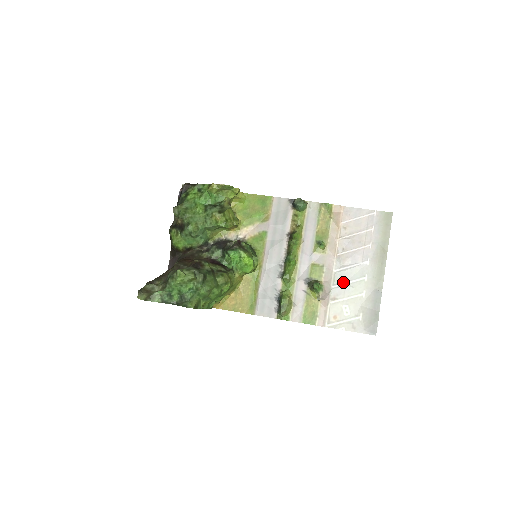
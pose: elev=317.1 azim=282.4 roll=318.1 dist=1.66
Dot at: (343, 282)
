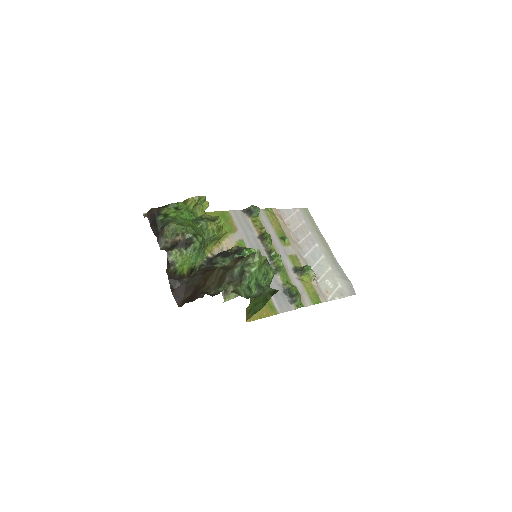
Dot at: (314, 264)
